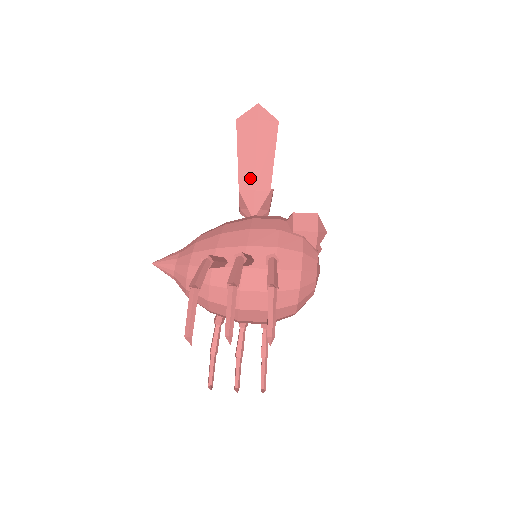
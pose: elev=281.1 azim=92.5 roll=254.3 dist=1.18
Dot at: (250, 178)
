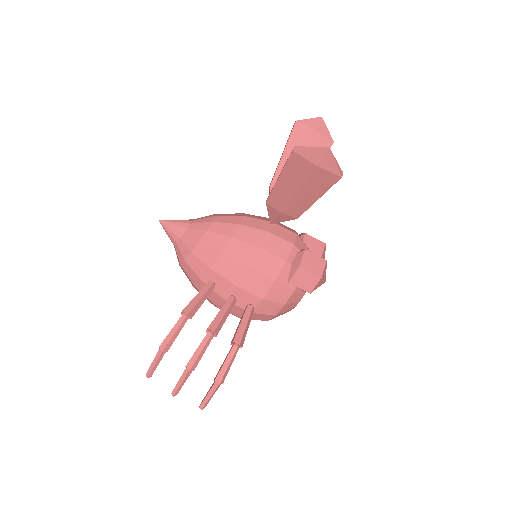
Dot at: (281, 202)
